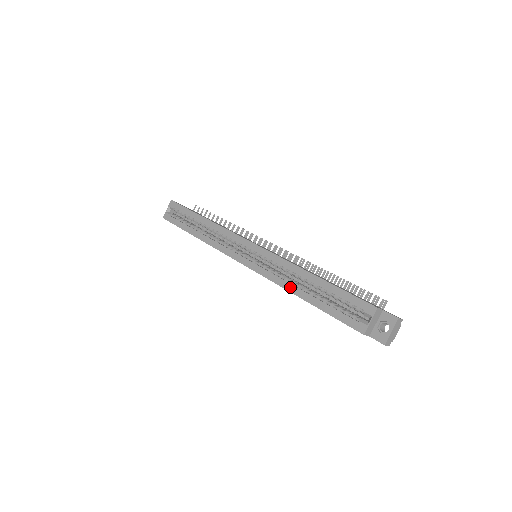
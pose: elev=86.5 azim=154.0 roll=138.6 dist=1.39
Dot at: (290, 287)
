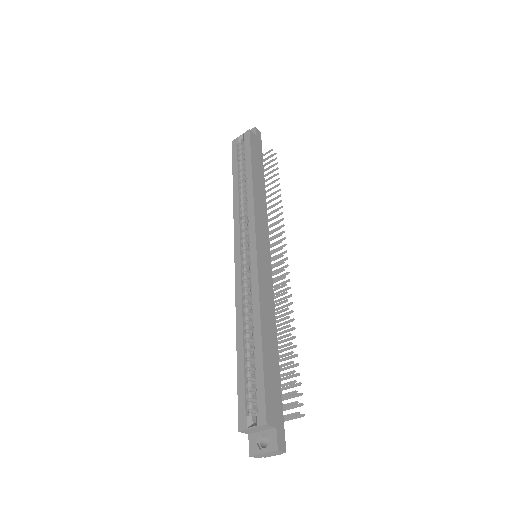
Dot at: (239, 320)
